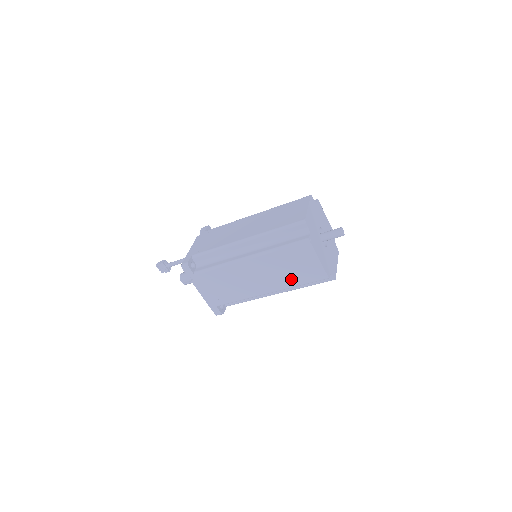
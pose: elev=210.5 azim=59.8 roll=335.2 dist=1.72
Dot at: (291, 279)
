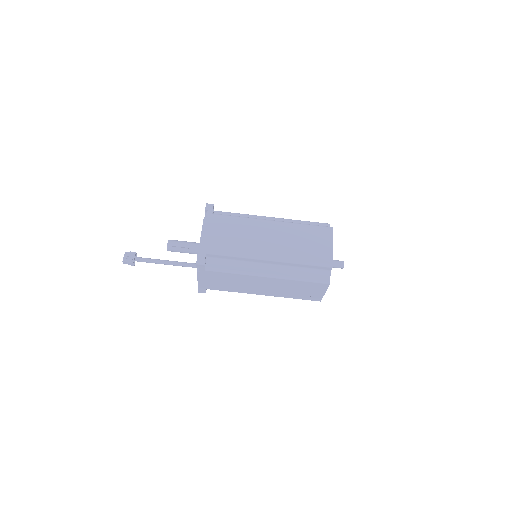
Dot at: (299, 253)
